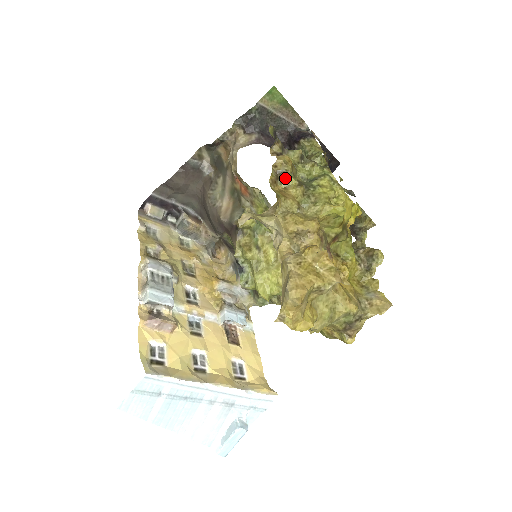
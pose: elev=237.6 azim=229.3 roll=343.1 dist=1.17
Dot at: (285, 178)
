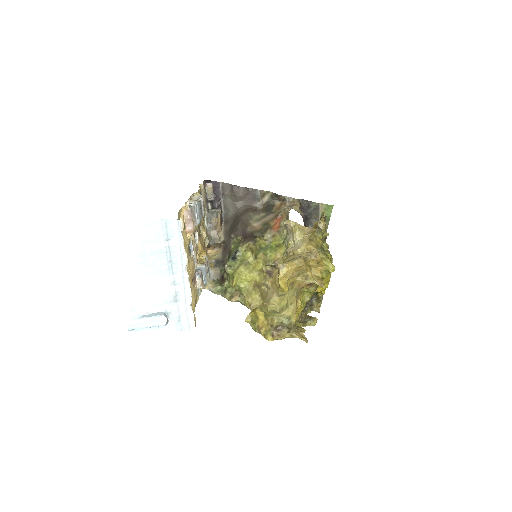
Dot at: (319, 232)
